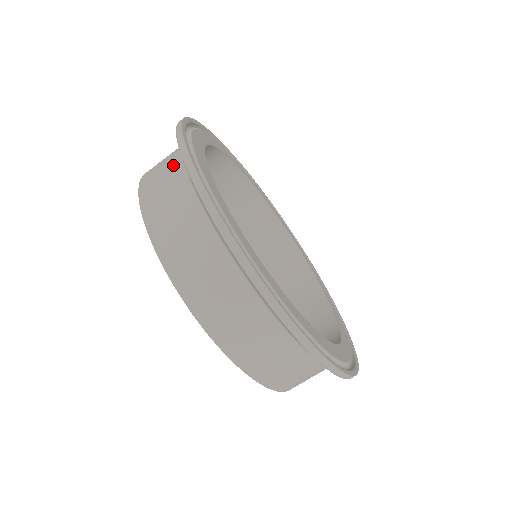
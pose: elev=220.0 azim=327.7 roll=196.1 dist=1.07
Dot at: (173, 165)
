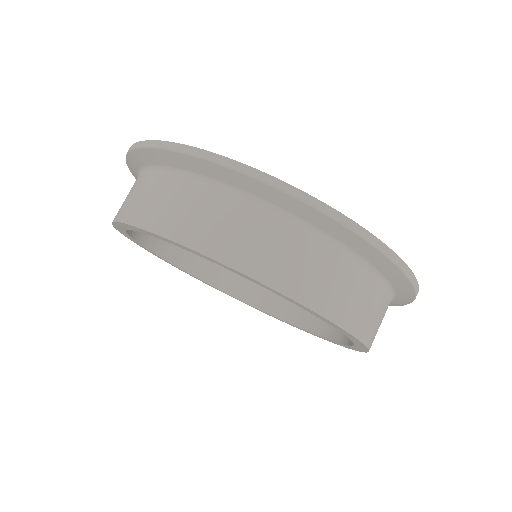
Dot at: (323, 252)
